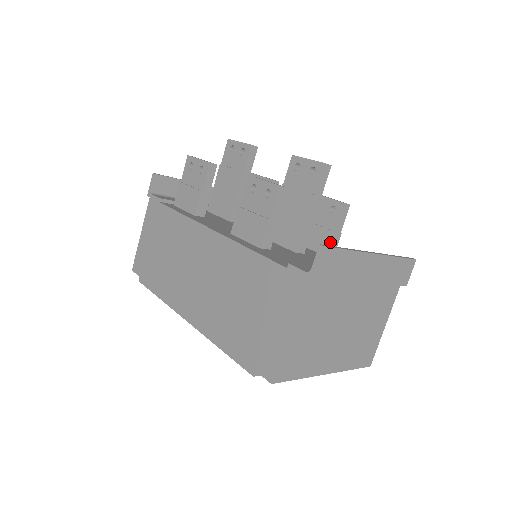
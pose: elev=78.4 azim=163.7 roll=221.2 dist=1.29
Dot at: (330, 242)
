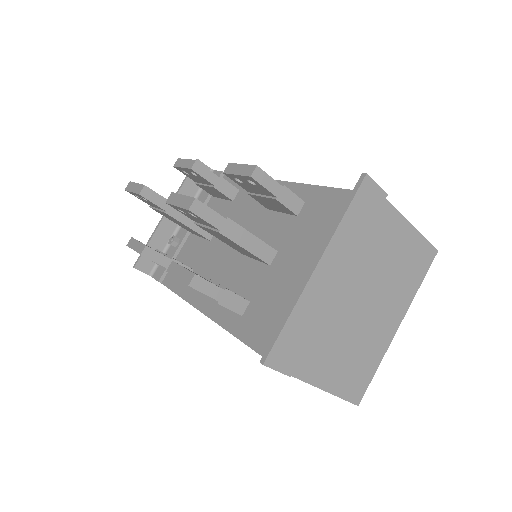
Dot at: (285, 207)
